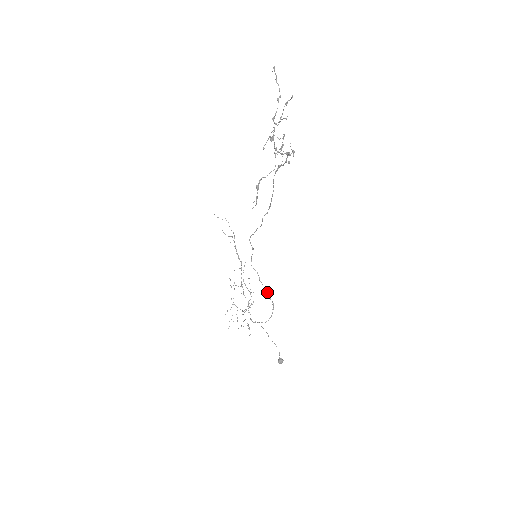
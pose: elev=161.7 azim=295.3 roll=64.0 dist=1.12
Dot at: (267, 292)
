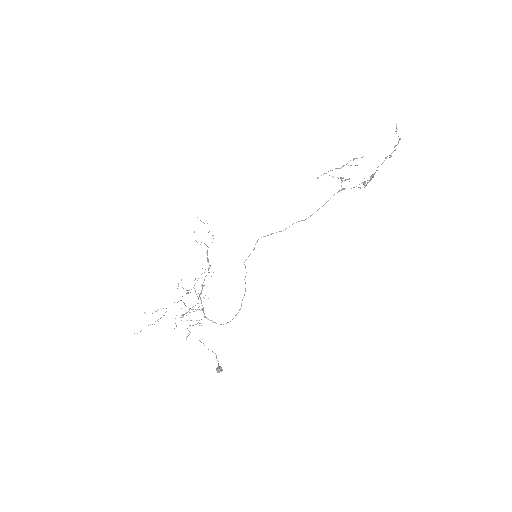
Dot at: occluded
